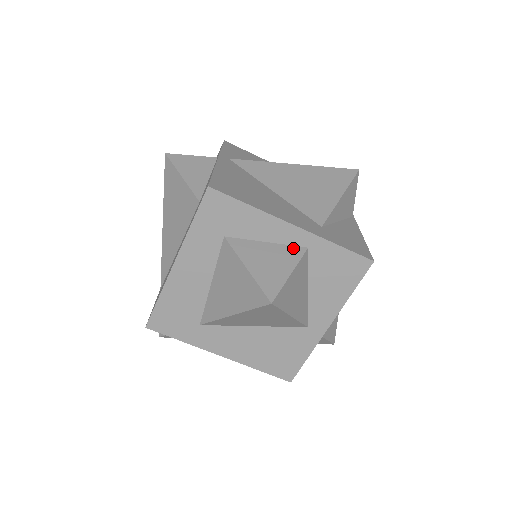
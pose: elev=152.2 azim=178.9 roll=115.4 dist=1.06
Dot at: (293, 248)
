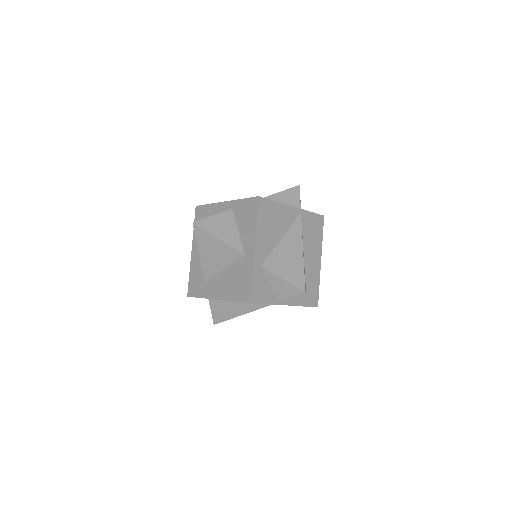
Dot at: occluded
